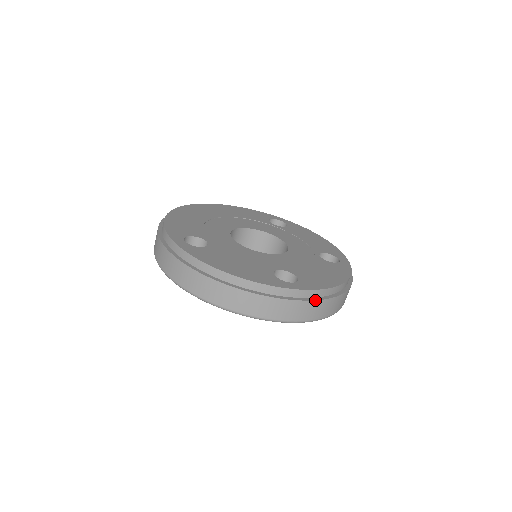
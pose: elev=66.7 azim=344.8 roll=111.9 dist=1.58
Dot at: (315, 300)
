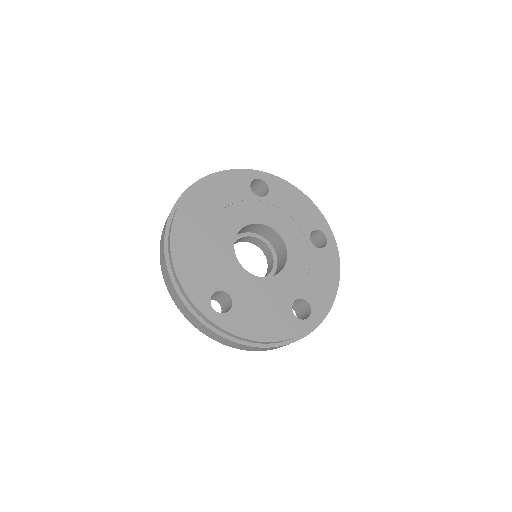
Dot at: occluded
